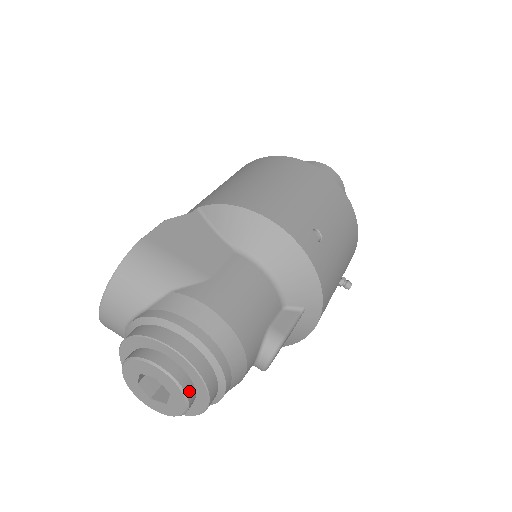
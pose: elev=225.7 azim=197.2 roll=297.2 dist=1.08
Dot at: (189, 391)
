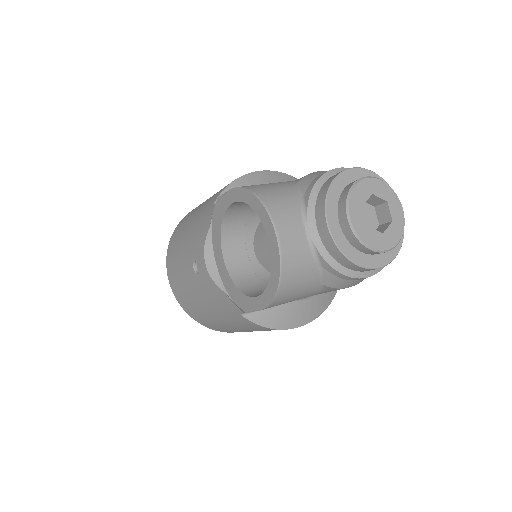
Dot at: (389, 191)
